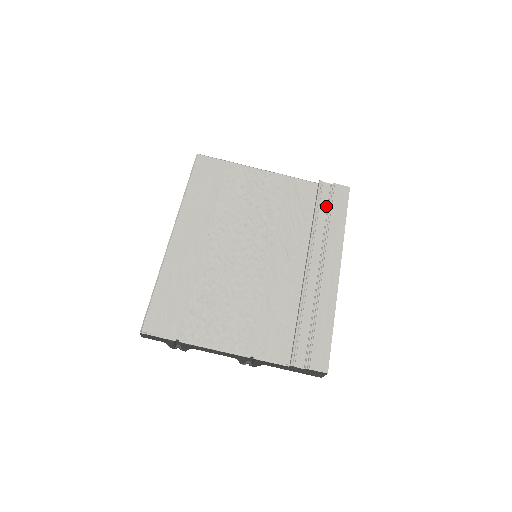
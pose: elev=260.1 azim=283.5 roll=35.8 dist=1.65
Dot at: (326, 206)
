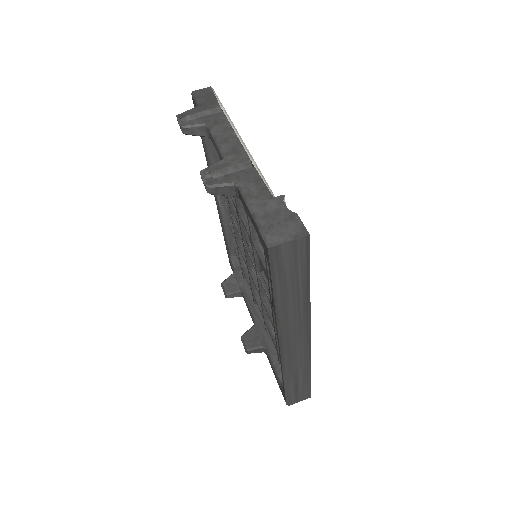
Dot at: occluded
